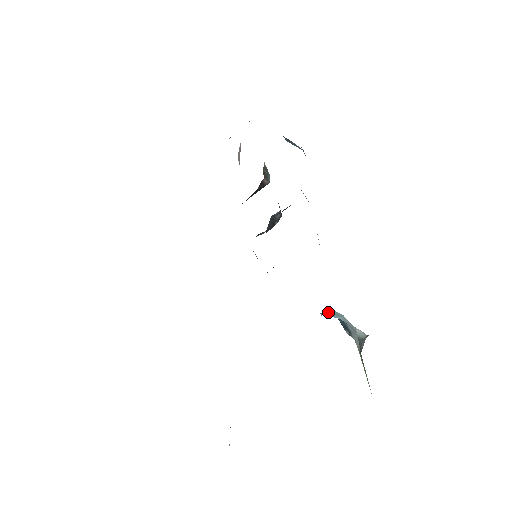
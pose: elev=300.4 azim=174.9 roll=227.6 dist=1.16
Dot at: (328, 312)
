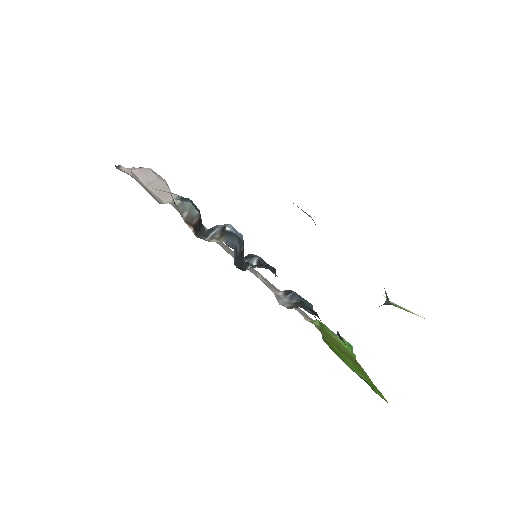
Dot at: occluded
